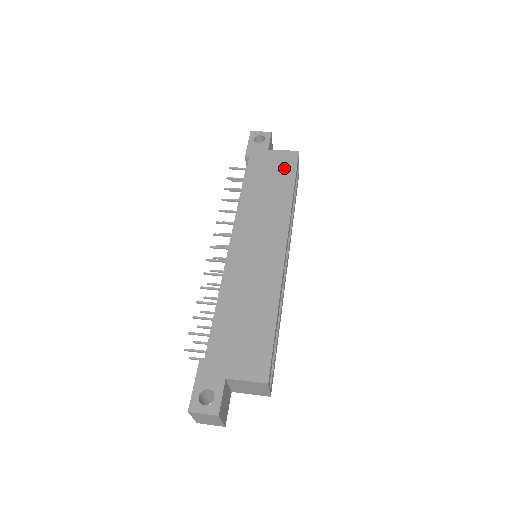
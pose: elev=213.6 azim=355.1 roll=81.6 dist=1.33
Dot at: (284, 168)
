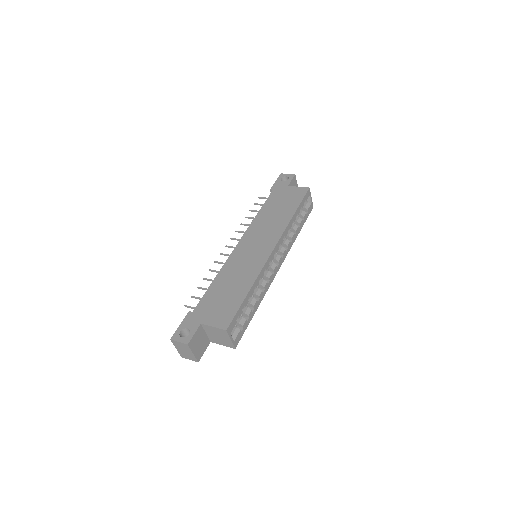
Dot at: (294, 198)
